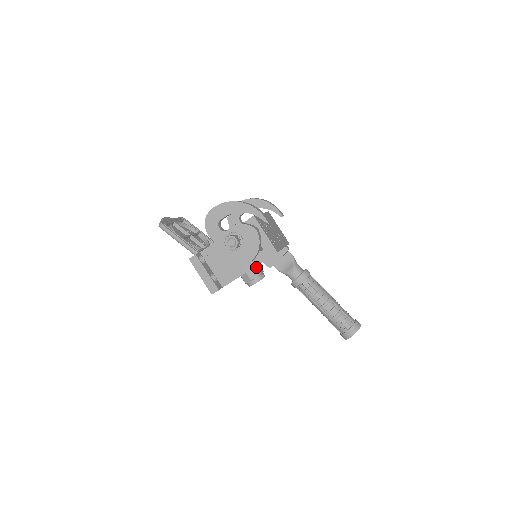
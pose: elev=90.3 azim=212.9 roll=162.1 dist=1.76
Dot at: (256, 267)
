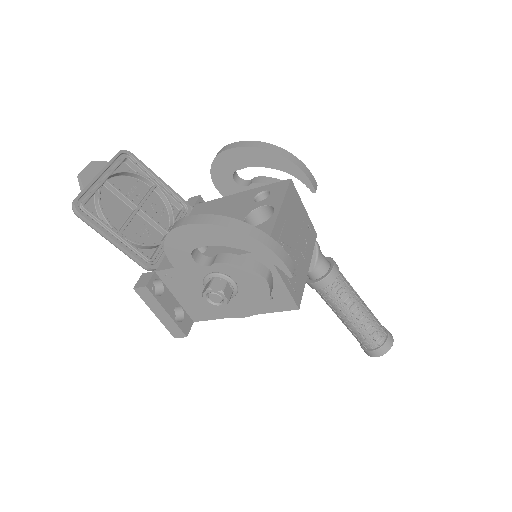
Dot at: occluded
